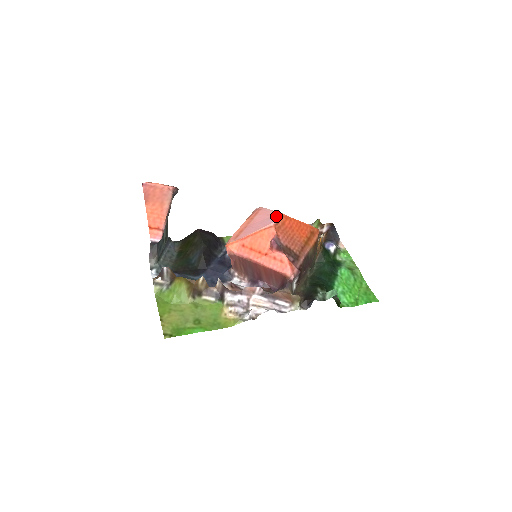
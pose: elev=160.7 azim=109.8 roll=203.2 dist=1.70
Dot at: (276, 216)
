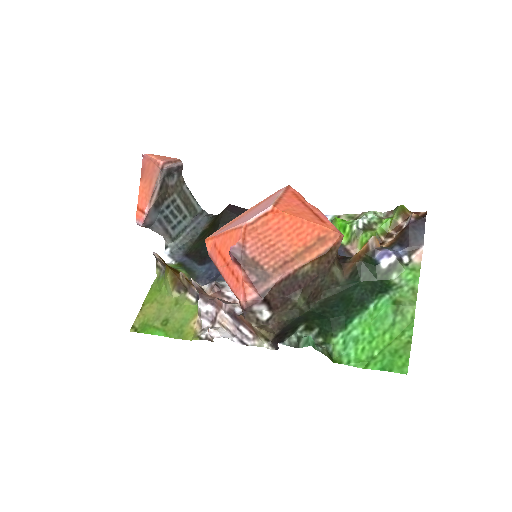
Dot at: (262, 210)
